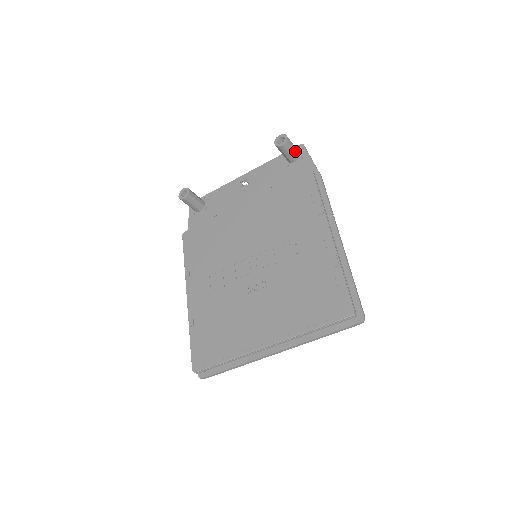
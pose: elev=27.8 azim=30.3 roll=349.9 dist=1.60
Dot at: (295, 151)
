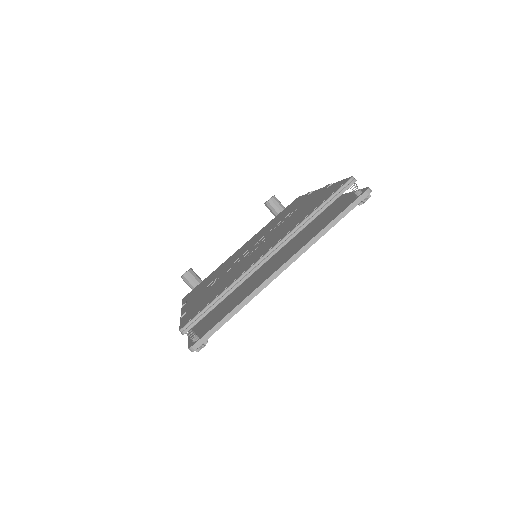
Dot at: occluded
